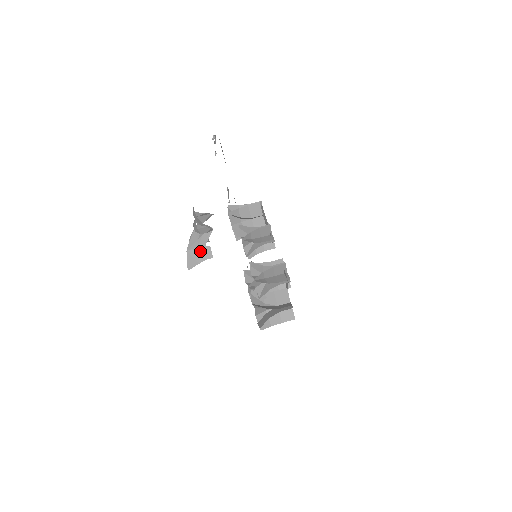
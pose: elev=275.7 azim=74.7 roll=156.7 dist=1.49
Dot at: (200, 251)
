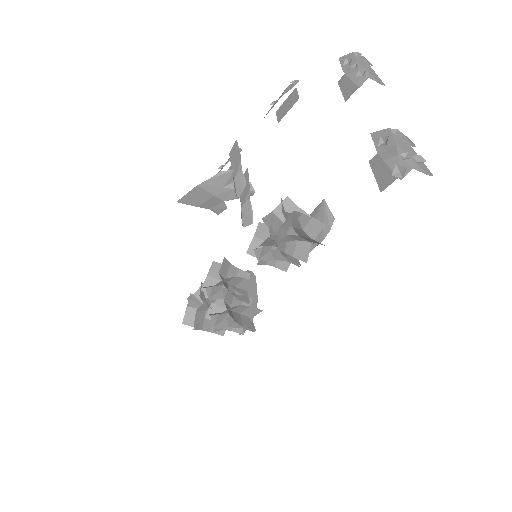
Dot at: (212, 200)
